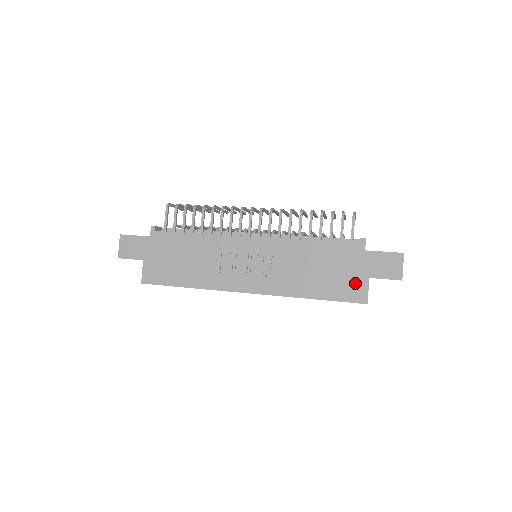
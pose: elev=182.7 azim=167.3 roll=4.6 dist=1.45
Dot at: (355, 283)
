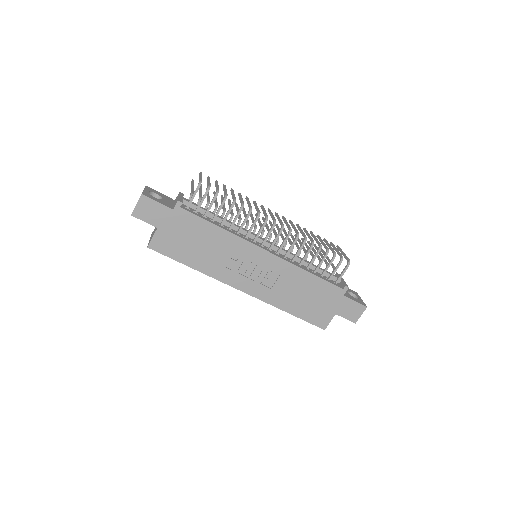
Dot at: (324, 314)
